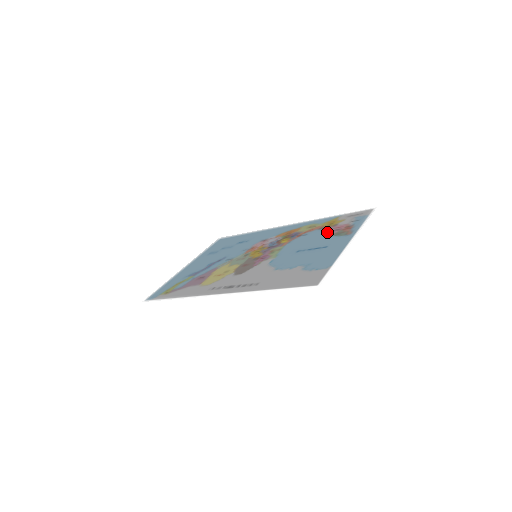
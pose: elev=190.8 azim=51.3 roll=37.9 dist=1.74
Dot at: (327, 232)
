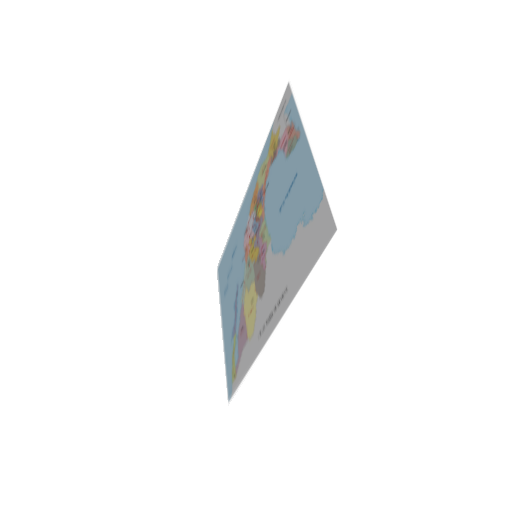
Dot at: (280, 159)
